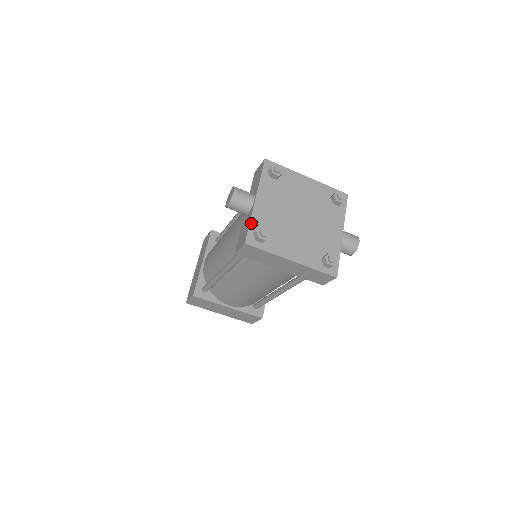
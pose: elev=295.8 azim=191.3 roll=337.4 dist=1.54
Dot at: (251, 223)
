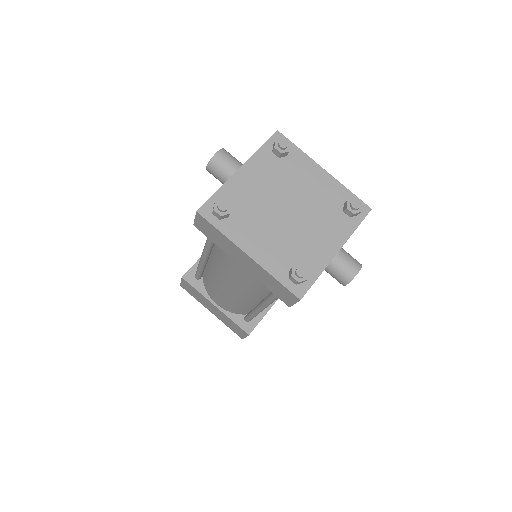
Dot at: (218, 192)
